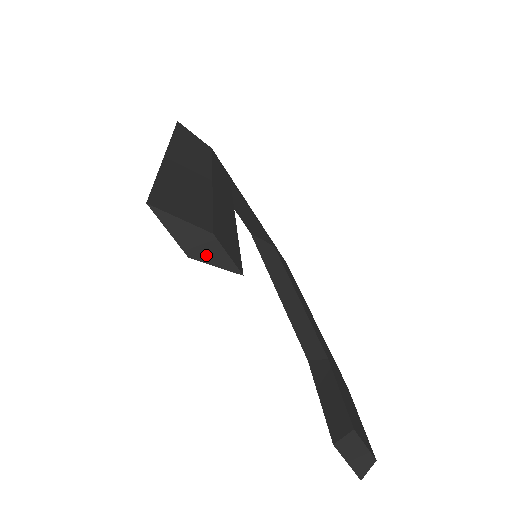
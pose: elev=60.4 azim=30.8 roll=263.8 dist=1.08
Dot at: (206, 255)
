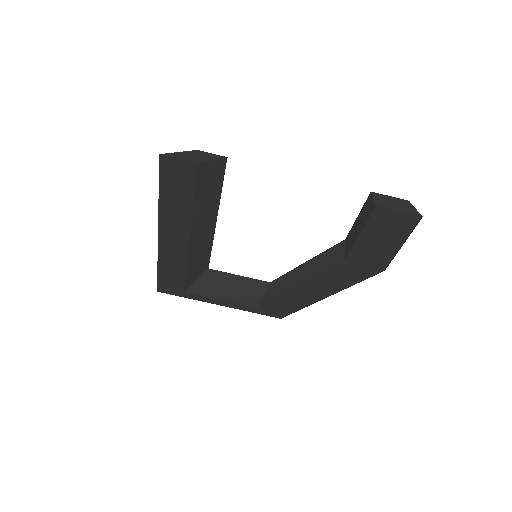
Dot at: (203, 159)
